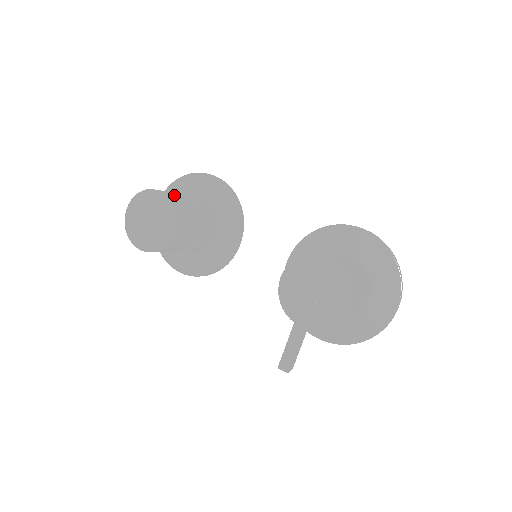
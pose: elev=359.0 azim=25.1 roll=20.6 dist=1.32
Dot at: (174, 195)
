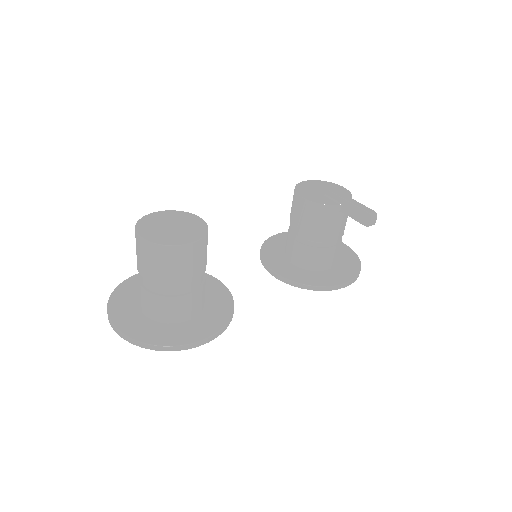
Dot at: occluded
